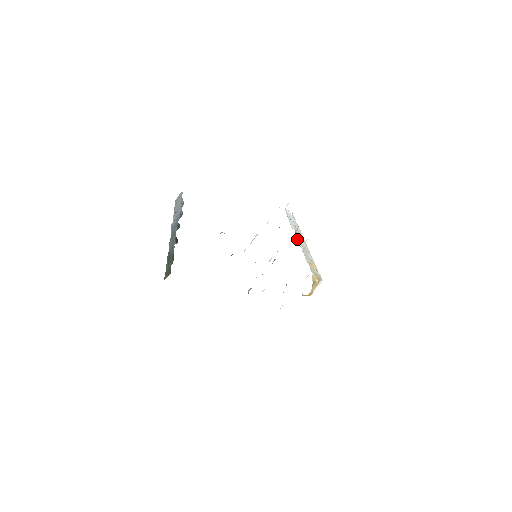
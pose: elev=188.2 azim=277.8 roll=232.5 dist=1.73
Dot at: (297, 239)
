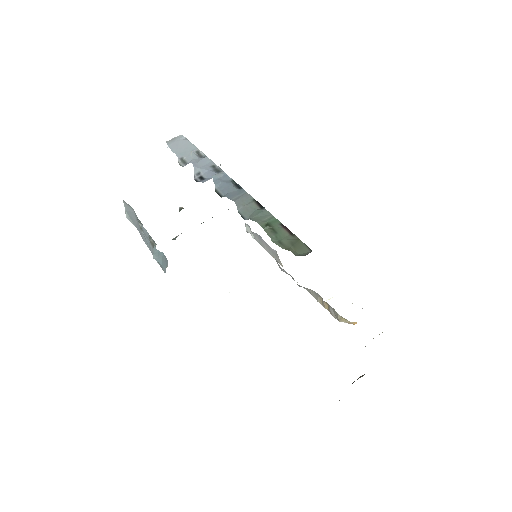
Dot at: occluded
